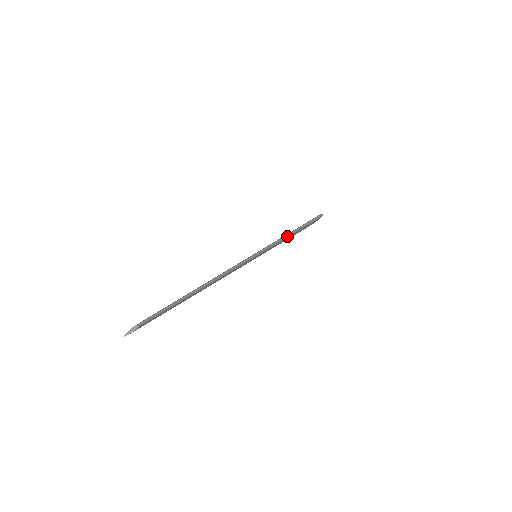
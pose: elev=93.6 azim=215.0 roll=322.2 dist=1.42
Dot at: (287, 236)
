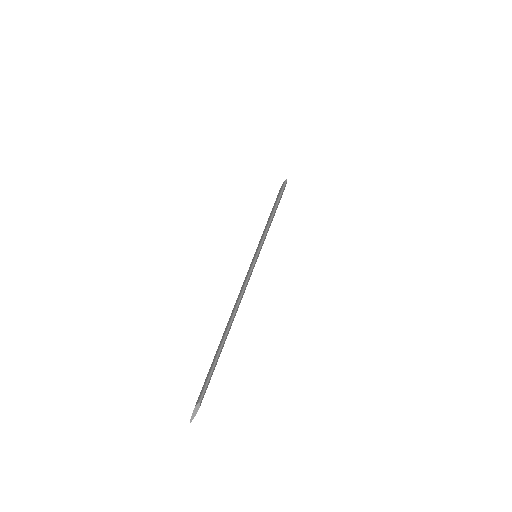
Dot at: (271, 219)
